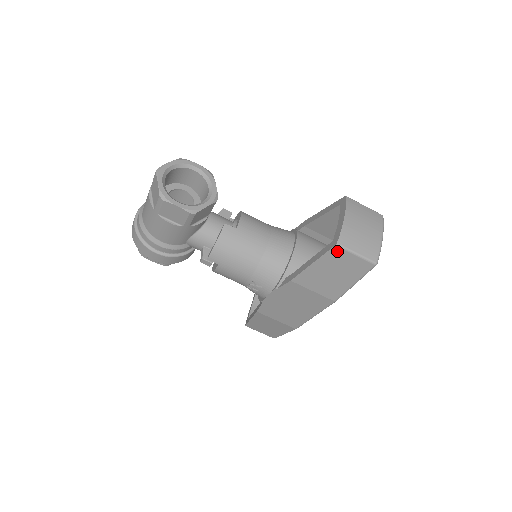
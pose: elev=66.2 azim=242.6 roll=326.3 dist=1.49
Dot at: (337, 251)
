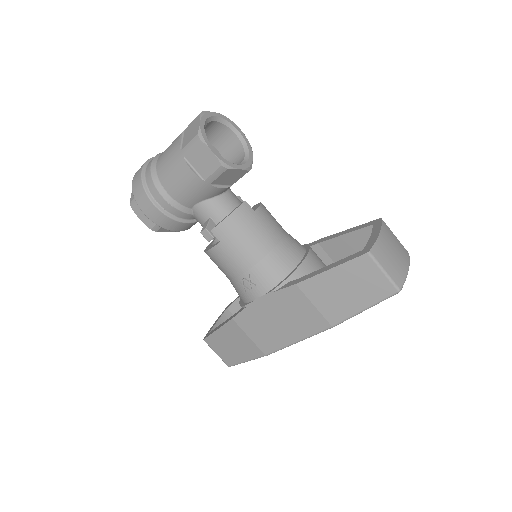
Dot at: (365, 261)
